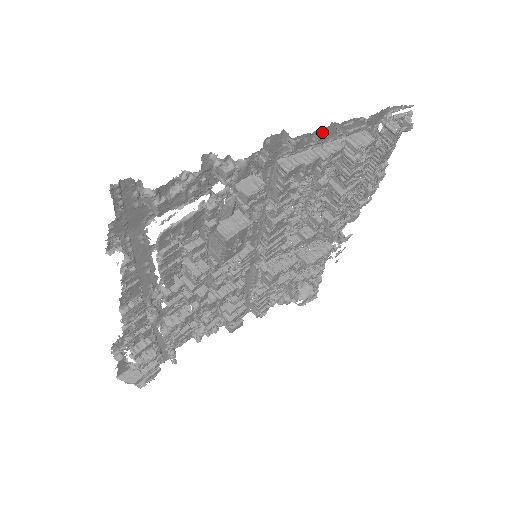
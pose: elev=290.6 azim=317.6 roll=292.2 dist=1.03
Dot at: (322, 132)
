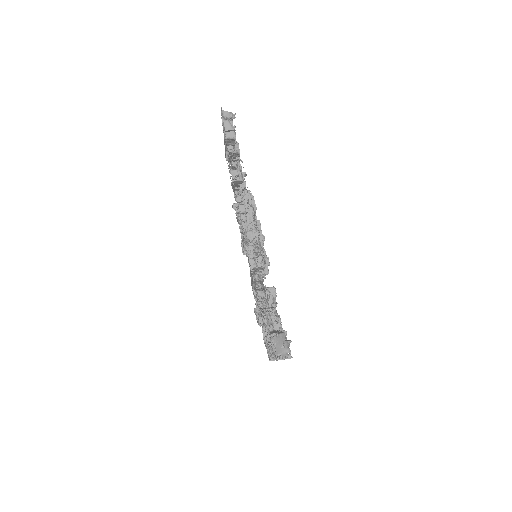
Dot at: occluded
